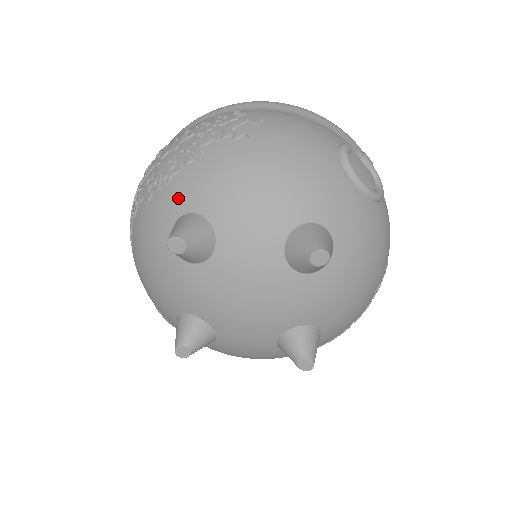
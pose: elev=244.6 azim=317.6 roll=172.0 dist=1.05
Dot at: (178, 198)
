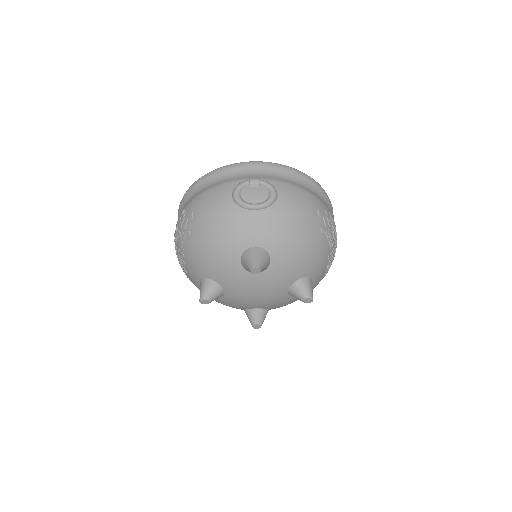
Dot at: (193, 275)
